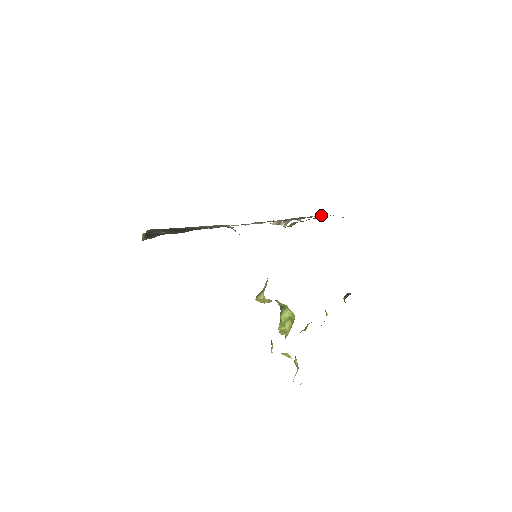
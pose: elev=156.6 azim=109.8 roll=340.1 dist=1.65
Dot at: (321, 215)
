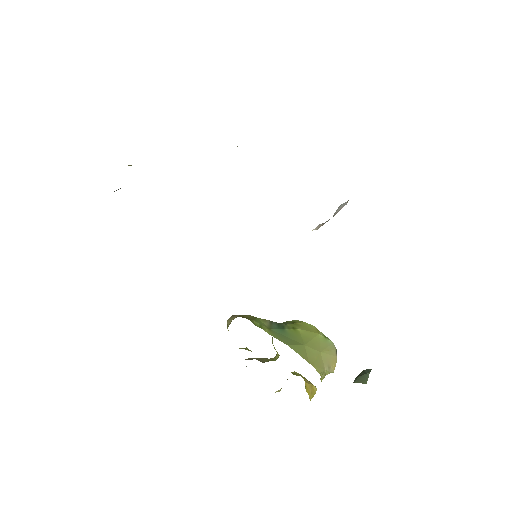
Dot at: occluded
